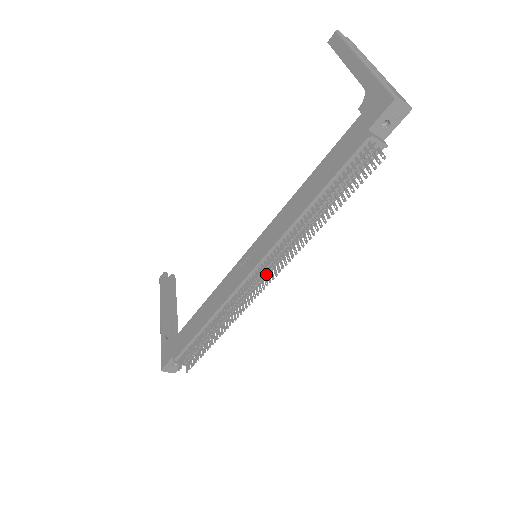
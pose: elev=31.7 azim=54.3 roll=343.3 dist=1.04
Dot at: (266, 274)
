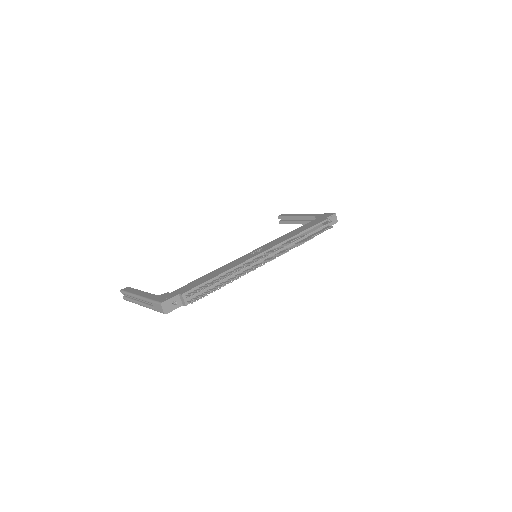
Dot at: (266, 260)
